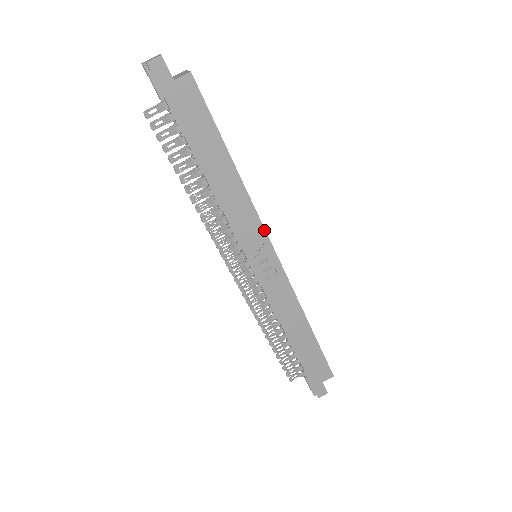
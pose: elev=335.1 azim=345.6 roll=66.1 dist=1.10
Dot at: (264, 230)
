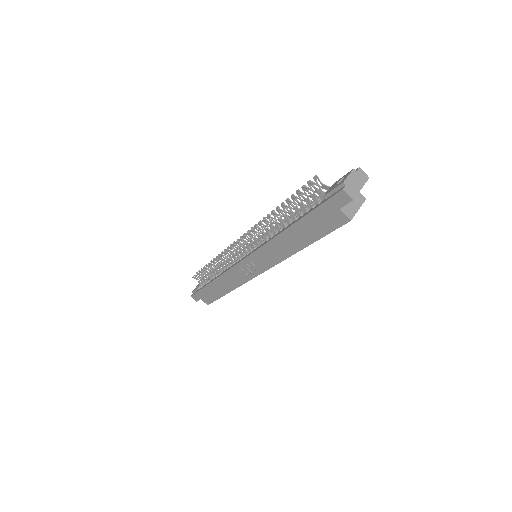
Dot at: occluded
